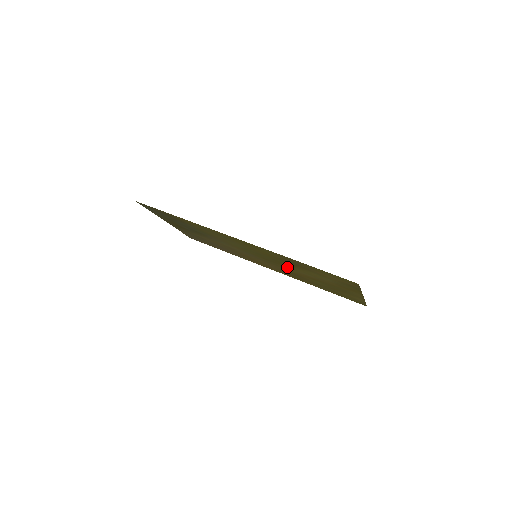
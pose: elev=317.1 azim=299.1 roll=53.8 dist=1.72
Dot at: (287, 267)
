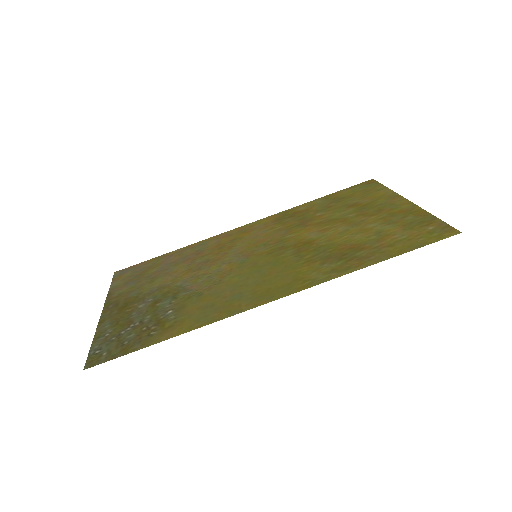
Dot at: (306, 240)
